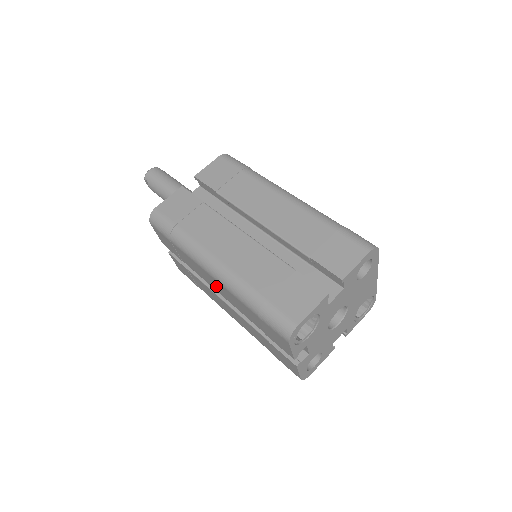
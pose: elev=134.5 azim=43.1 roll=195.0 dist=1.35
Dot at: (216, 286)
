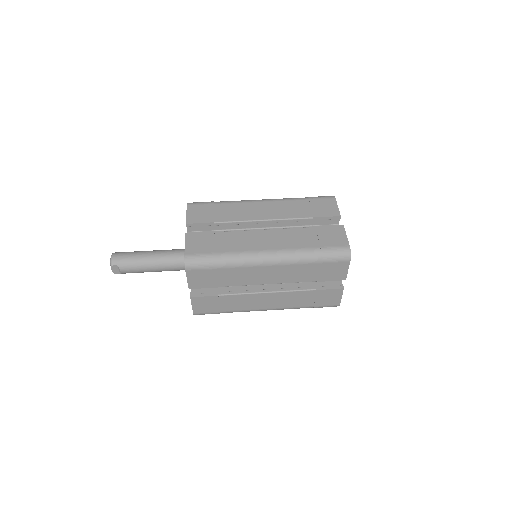
Dot at: (268, 276)
